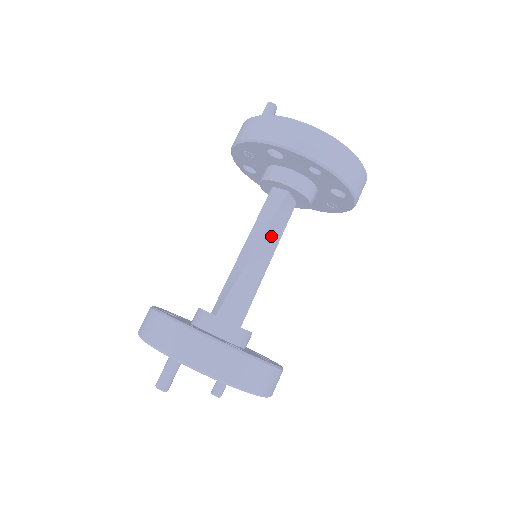
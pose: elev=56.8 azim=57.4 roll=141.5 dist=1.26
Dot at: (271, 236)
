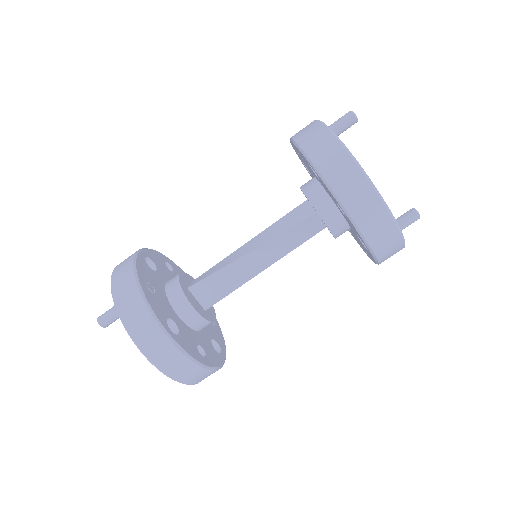
Dot at: (278, 246)
